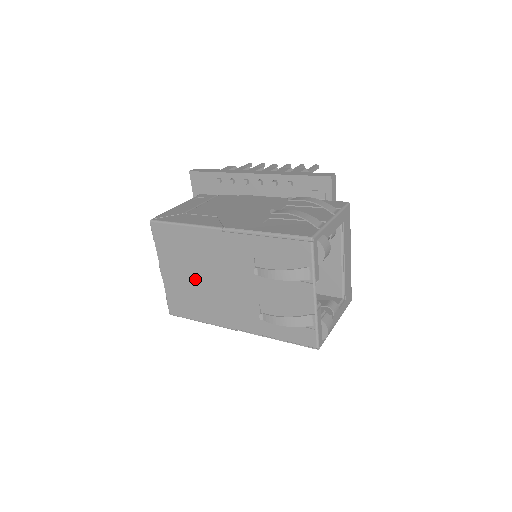
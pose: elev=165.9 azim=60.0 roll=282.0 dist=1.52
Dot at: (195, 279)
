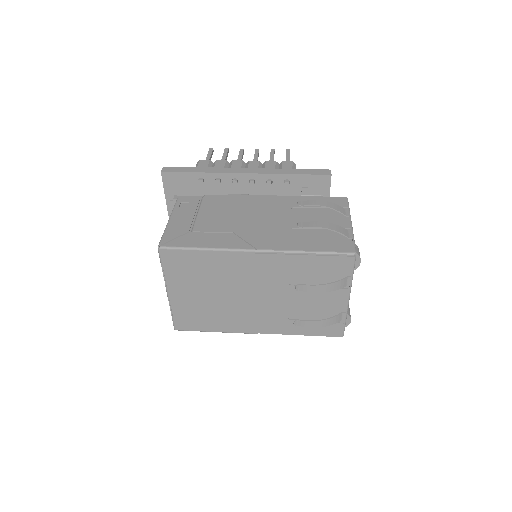
Dot at: (214, 297)
